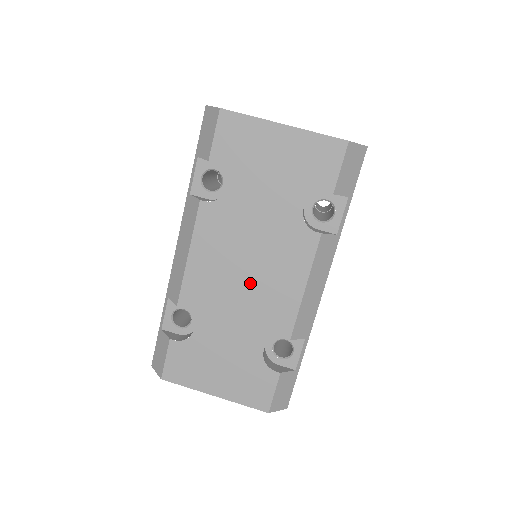
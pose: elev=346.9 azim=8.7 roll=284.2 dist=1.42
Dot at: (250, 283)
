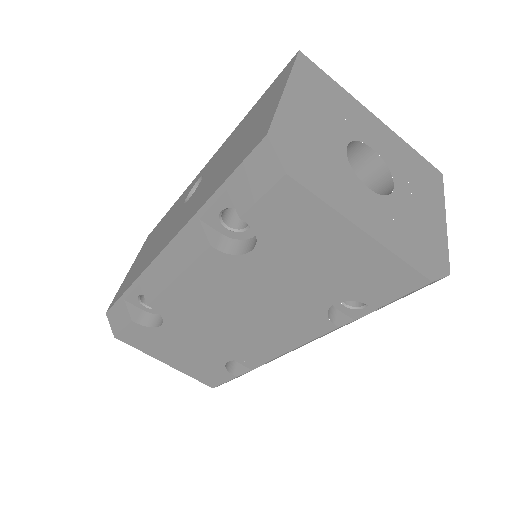
Dot at: (238, 324)
